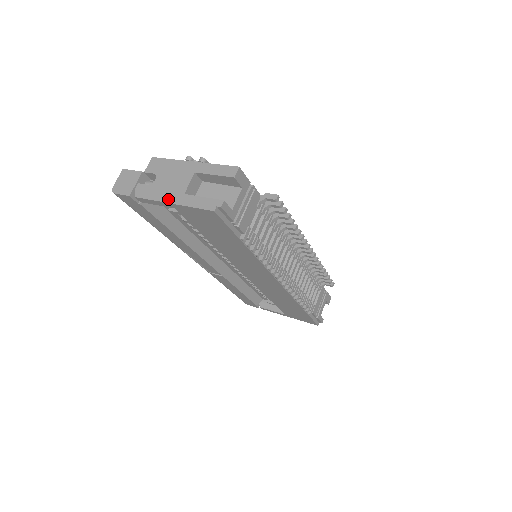
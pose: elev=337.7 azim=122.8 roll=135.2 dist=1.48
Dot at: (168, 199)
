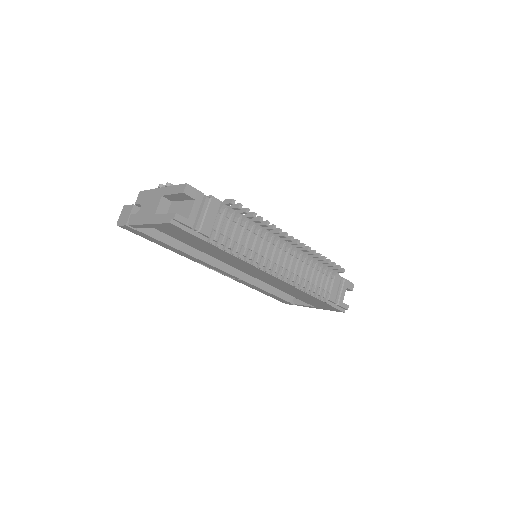
Dot at: (146, 221)
